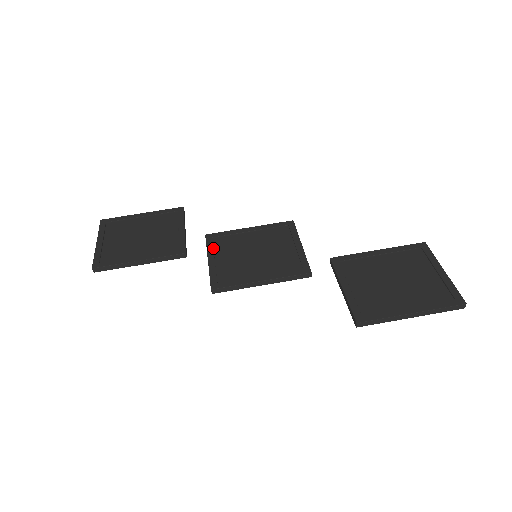
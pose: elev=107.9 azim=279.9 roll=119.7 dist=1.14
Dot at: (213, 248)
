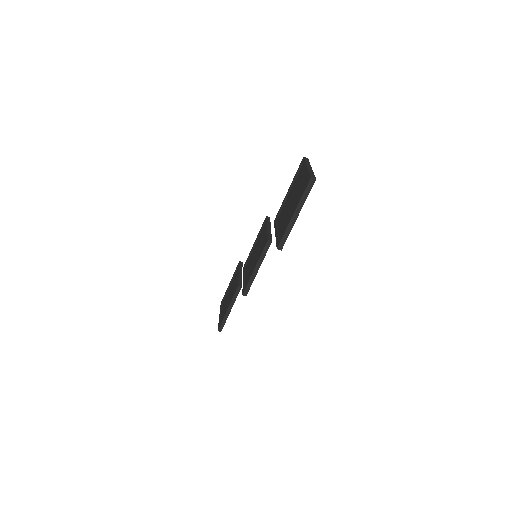
Dot at: (245, 271)
